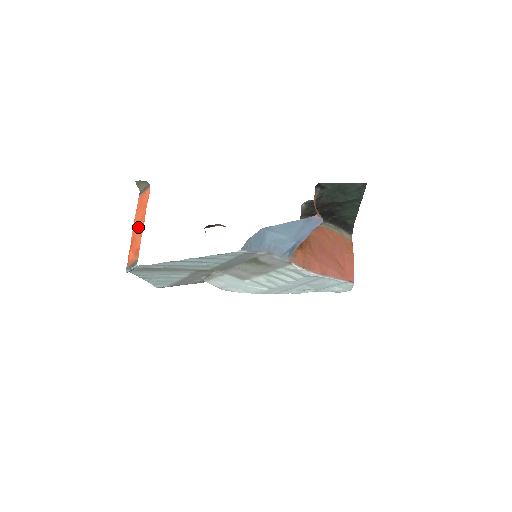
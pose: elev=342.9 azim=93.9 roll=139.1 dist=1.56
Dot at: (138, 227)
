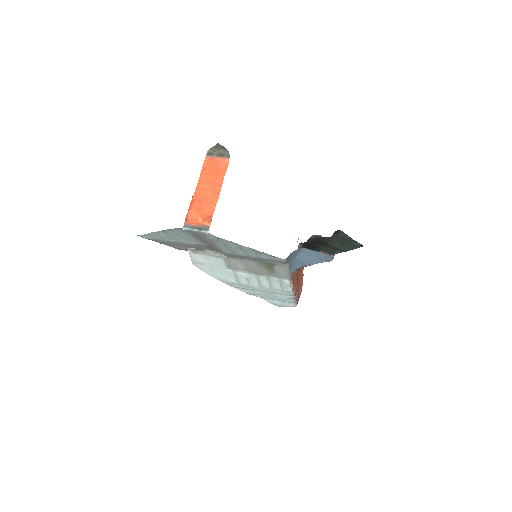
Dot at: (208, 191)
